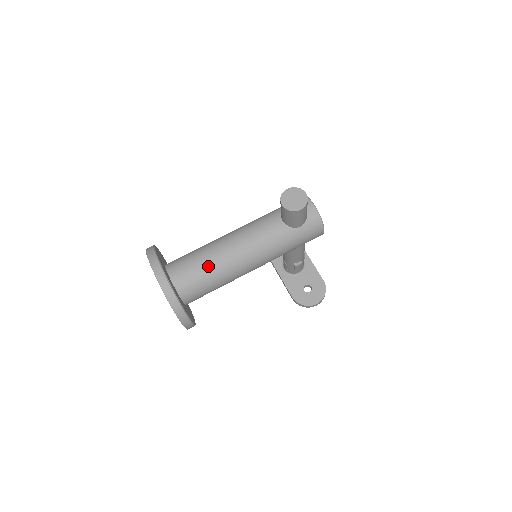
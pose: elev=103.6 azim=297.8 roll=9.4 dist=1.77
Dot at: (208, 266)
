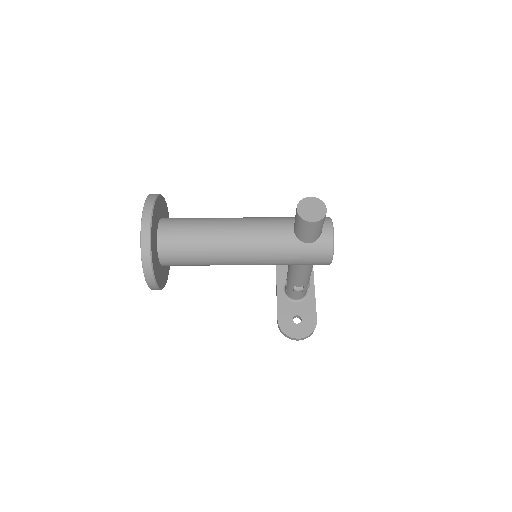
Dot at: (199, 236)
